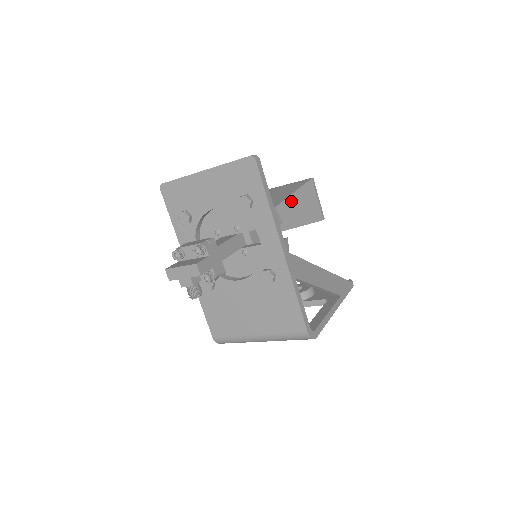
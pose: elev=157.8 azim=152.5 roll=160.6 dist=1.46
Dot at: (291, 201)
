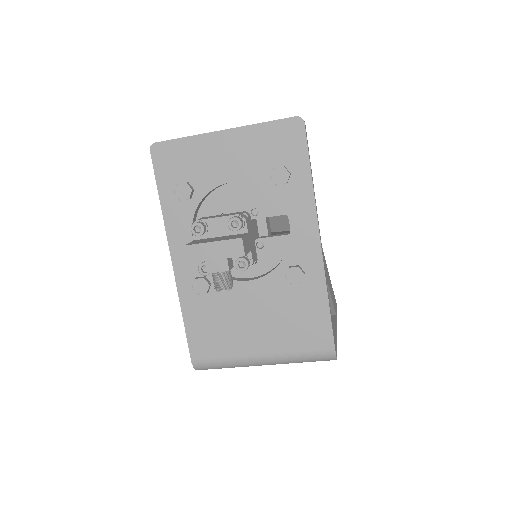
Dot at: occluded
